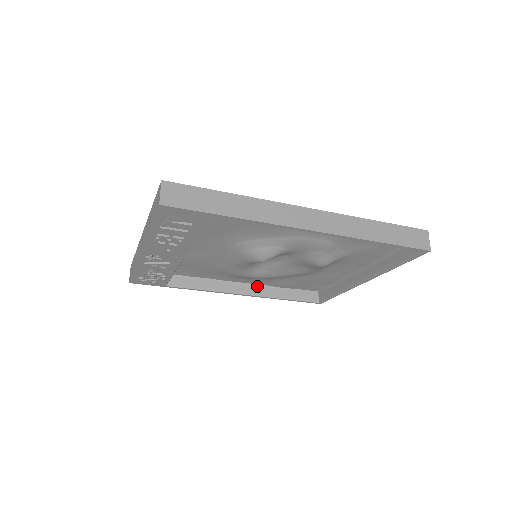
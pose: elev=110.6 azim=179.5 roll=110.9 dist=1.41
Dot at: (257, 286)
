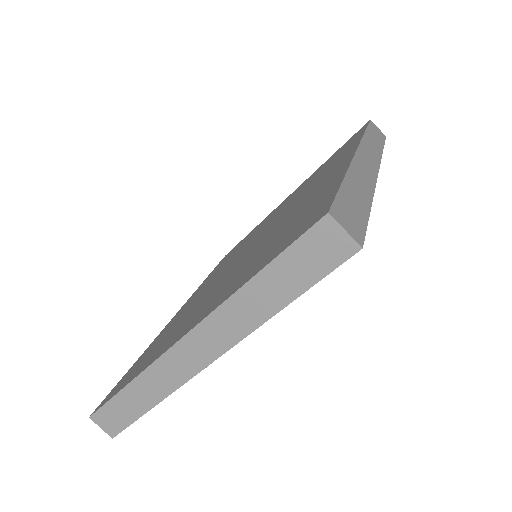
Dot at: occluded
